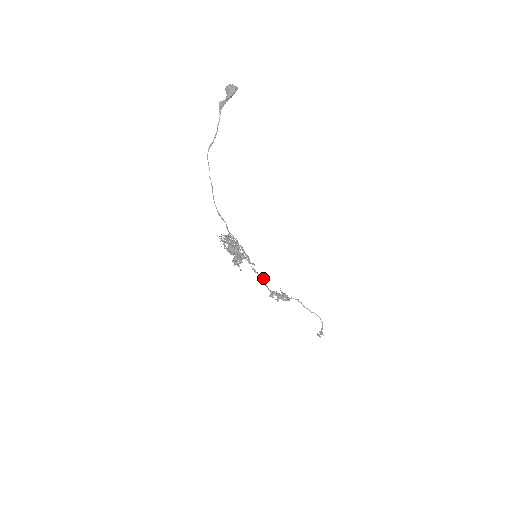
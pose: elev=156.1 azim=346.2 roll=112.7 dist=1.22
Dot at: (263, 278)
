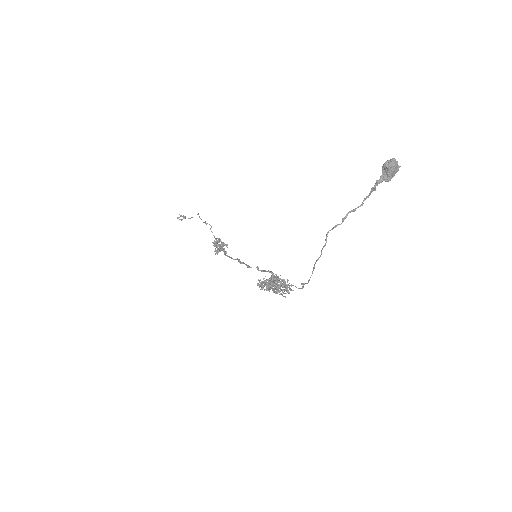
Dot at: (239, 259)
